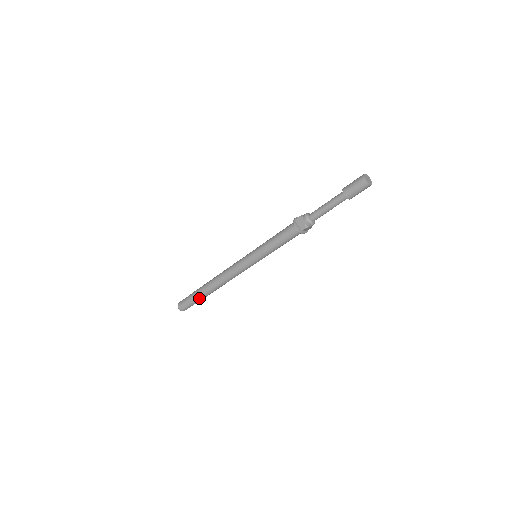
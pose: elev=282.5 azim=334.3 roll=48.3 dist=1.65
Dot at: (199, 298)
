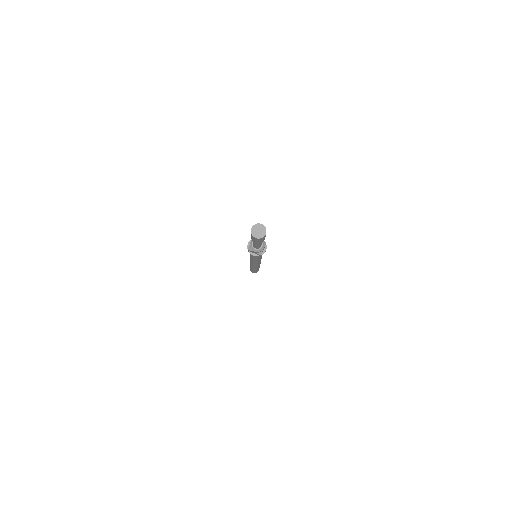
Dot at: occluded
